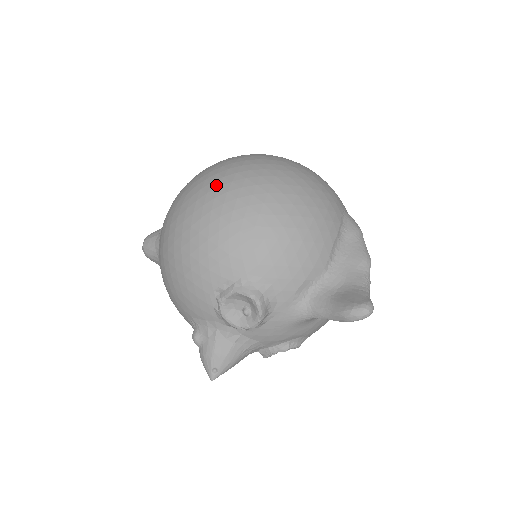
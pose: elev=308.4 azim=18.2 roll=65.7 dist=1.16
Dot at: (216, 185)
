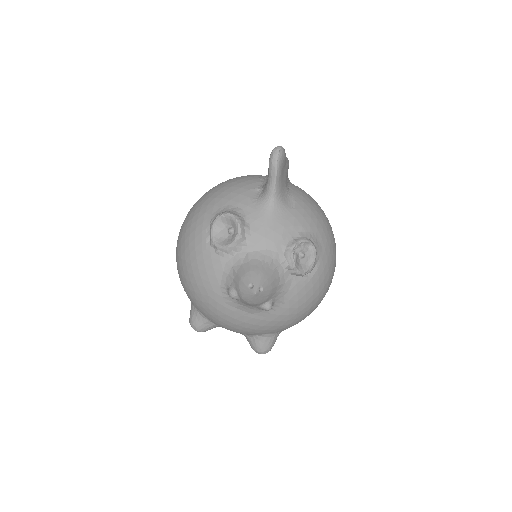
Dot at: occluded
